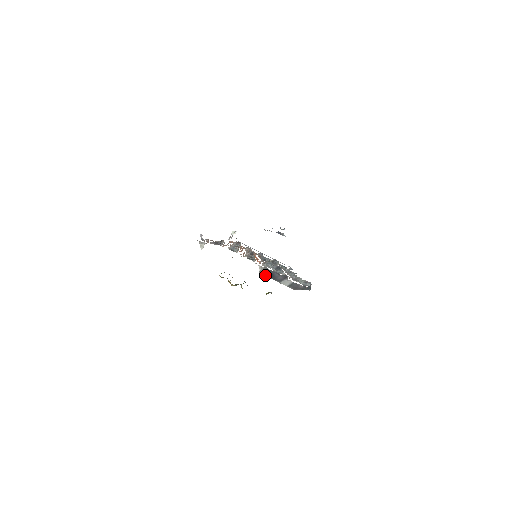
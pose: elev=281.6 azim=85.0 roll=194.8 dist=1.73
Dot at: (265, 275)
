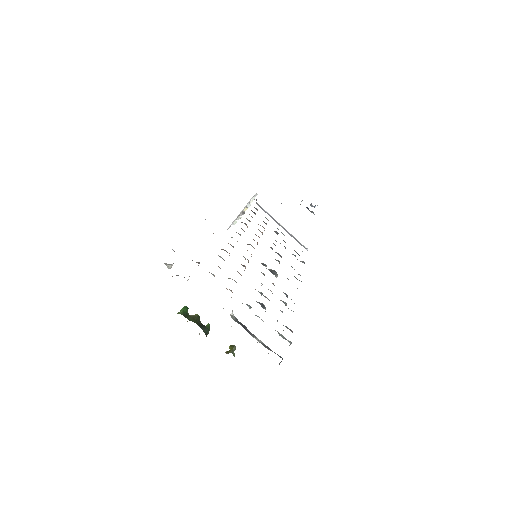
Dot at: occluded
